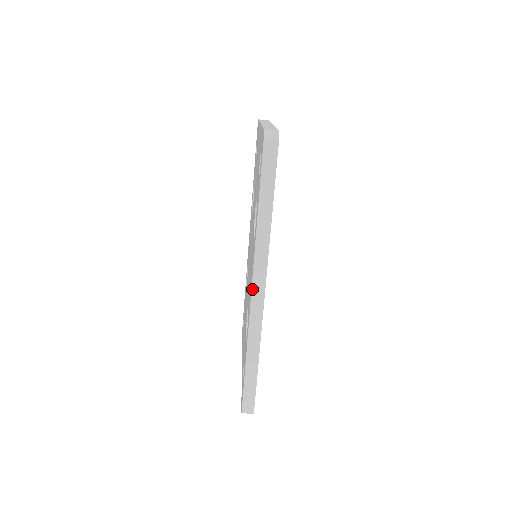
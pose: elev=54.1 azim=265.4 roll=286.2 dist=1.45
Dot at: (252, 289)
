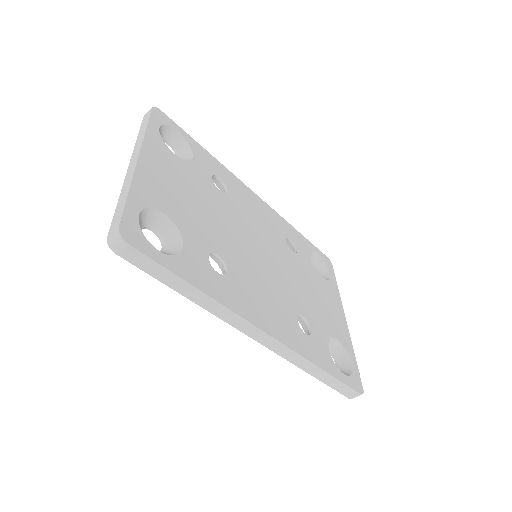
Dot at: (255, 340)
